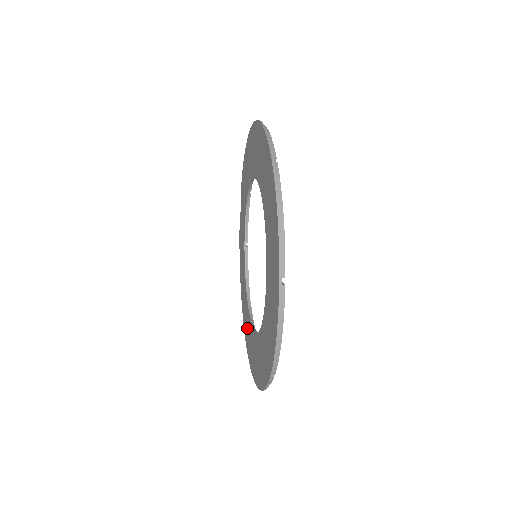
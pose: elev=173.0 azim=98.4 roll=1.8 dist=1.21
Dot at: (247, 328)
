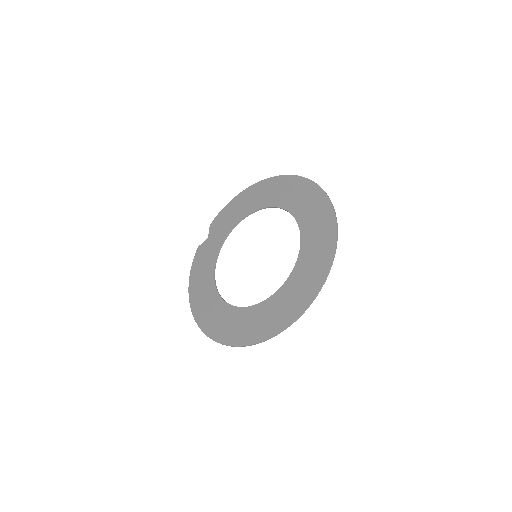
Dot at: (216, 318)
